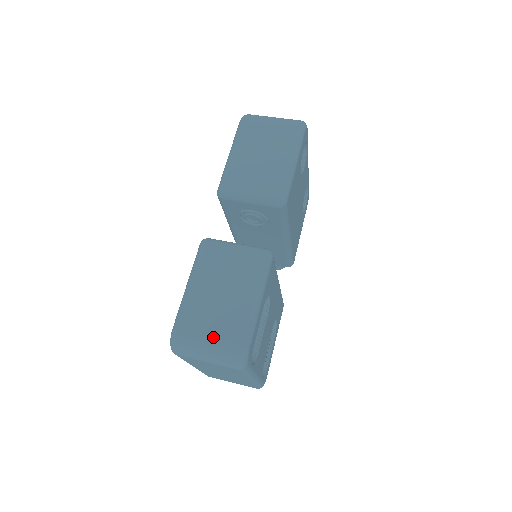
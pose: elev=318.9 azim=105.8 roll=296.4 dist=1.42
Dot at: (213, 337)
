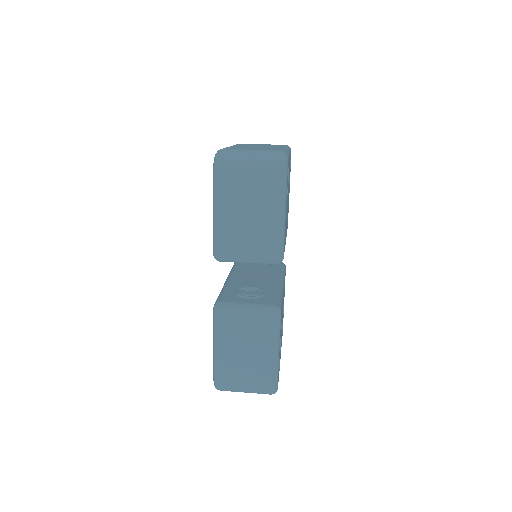
Dot at: (248, 384)
